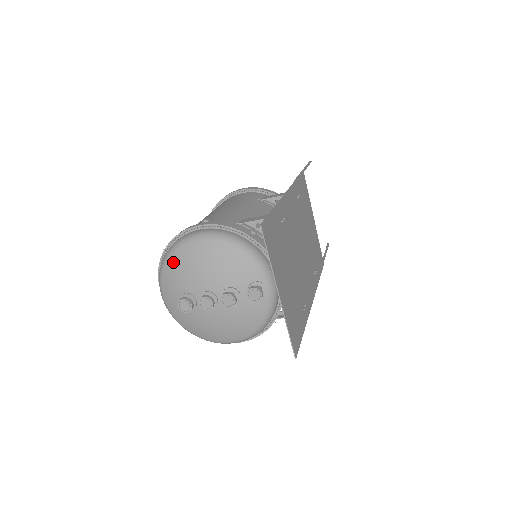
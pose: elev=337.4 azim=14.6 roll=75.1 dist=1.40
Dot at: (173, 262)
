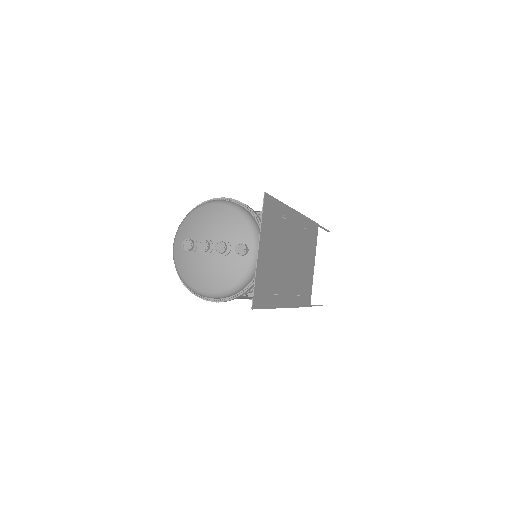
Dot at: (194, 215)
